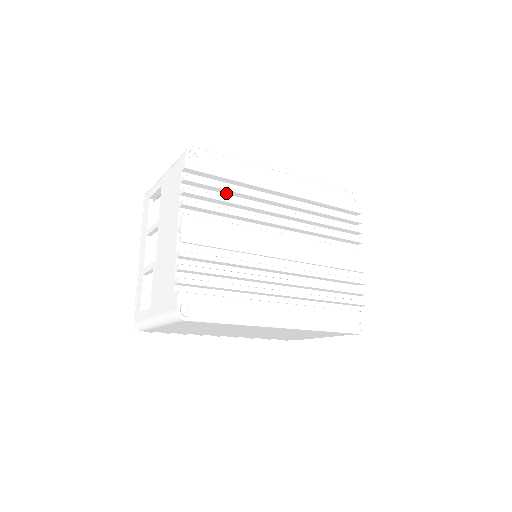
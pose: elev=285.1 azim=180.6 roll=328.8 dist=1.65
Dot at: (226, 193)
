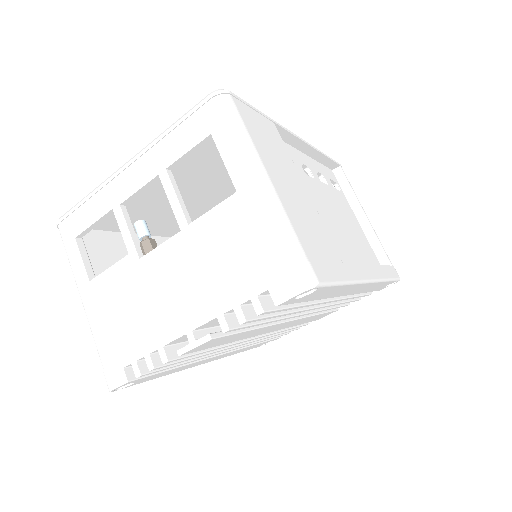
Dot at: occluded
